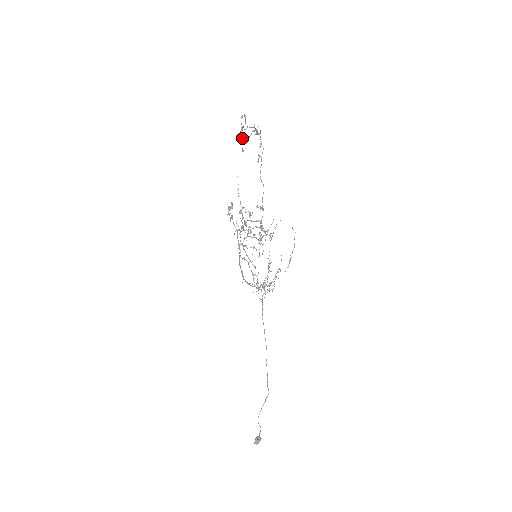
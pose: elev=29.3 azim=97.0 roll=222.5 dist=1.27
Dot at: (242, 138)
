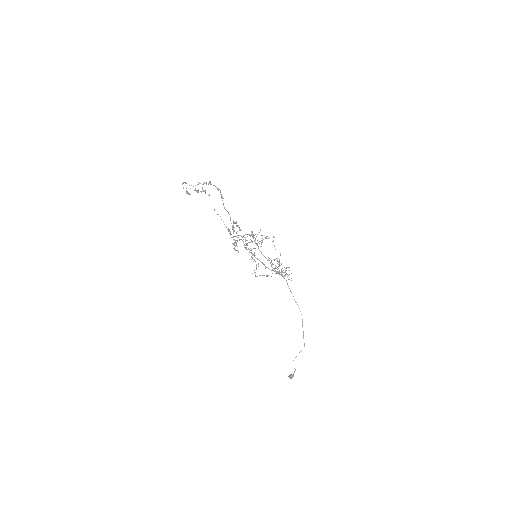
Dot at: (198, 191)
